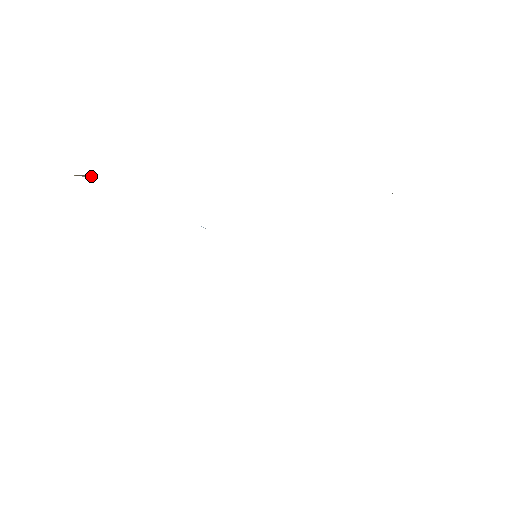
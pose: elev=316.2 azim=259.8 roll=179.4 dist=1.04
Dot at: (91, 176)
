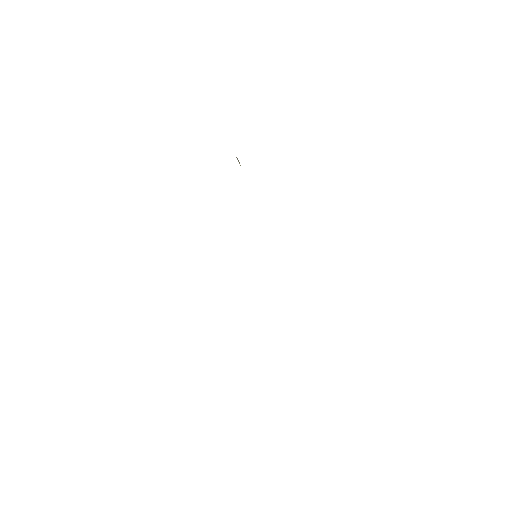
Dot at: (239, 162)
